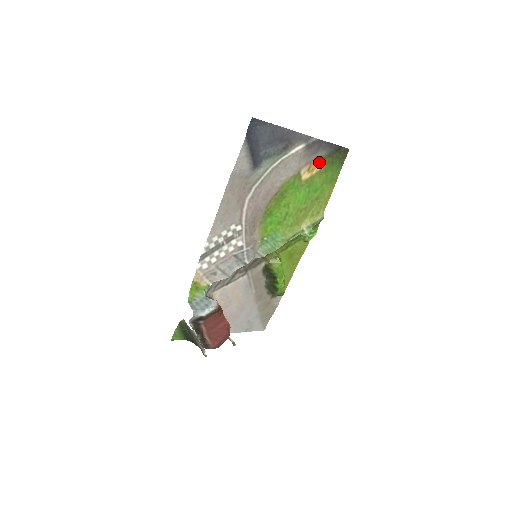
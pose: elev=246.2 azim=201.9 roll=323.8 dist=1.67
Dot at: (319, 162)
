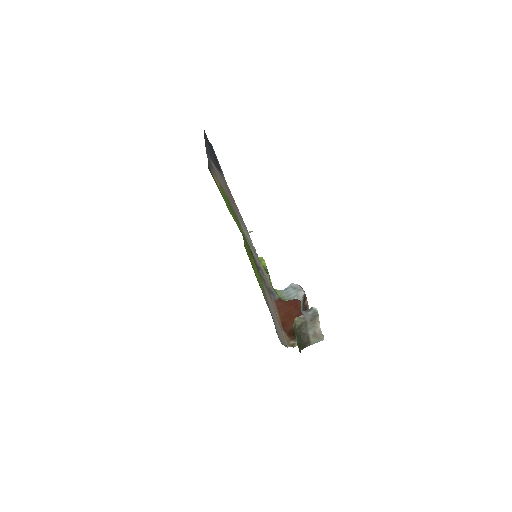
Dot at: occluded
